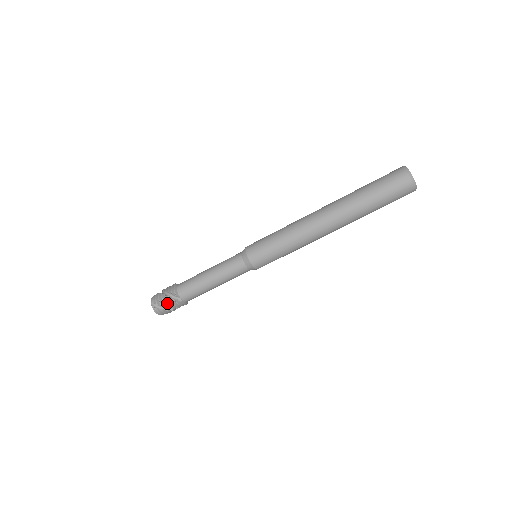
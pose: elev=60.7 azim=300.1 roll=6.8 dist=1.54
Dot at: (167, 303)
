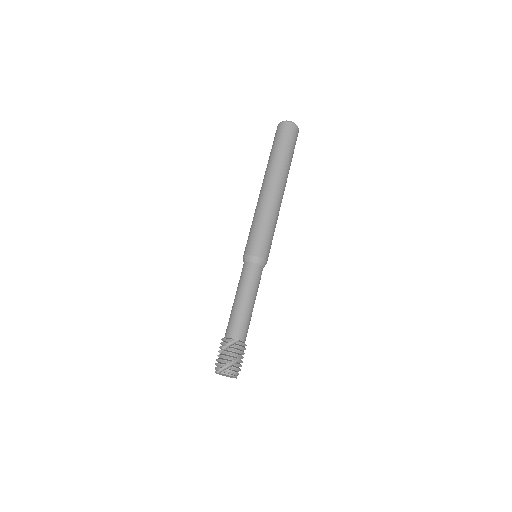
Dot at: (230, 356)
